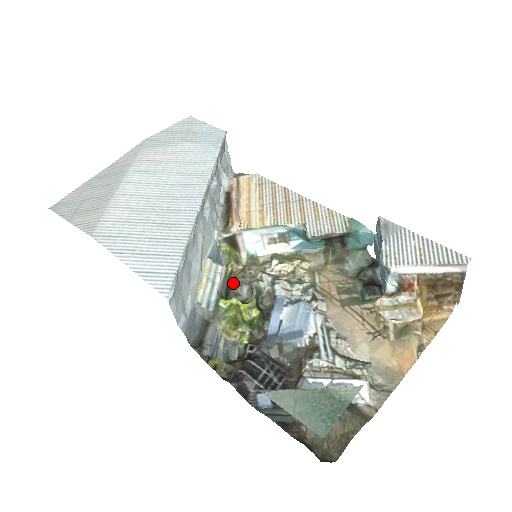
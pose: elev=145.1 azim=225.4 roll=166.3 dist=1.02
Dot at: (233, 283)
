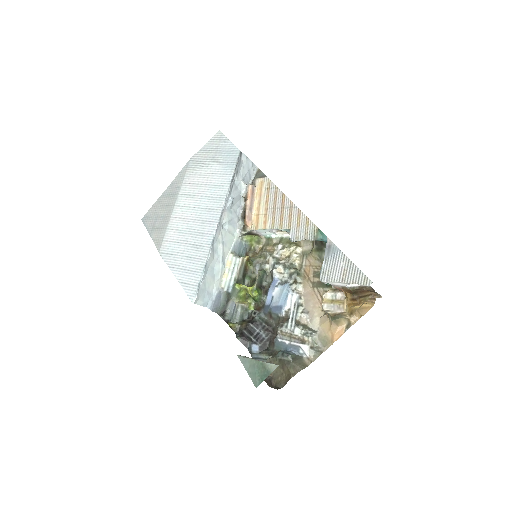
Dot at: (250, 265)
